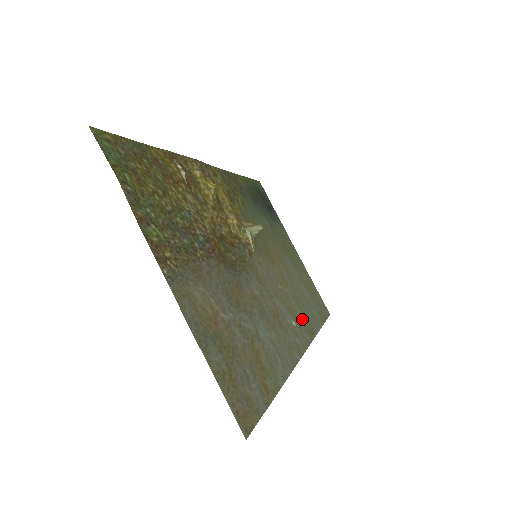
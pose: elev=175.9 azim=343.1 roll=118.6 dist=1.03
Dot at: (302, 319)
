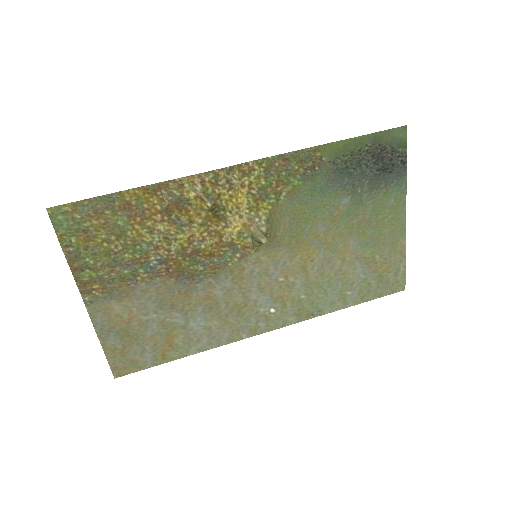
Dot at: (301, 304)
